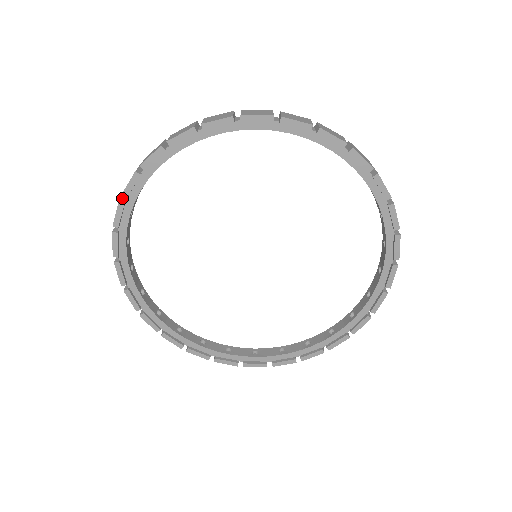
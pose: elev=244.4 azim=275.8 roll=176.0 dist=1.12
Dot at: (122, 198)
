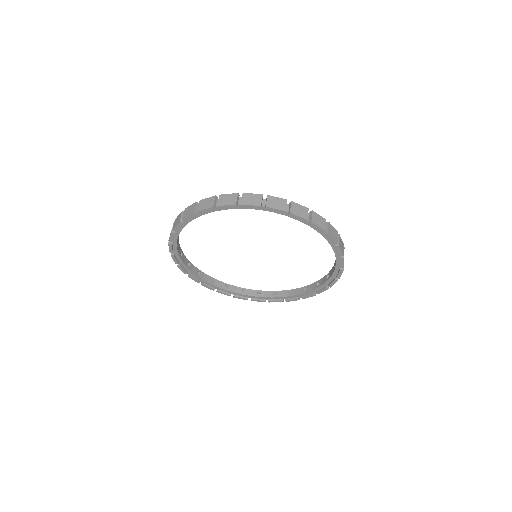
Dot at: (189, 273)
